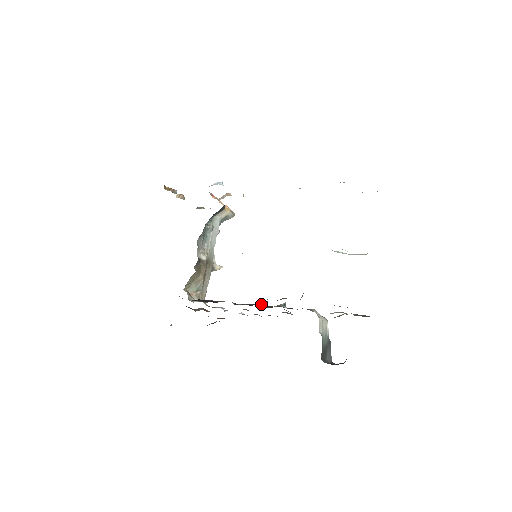
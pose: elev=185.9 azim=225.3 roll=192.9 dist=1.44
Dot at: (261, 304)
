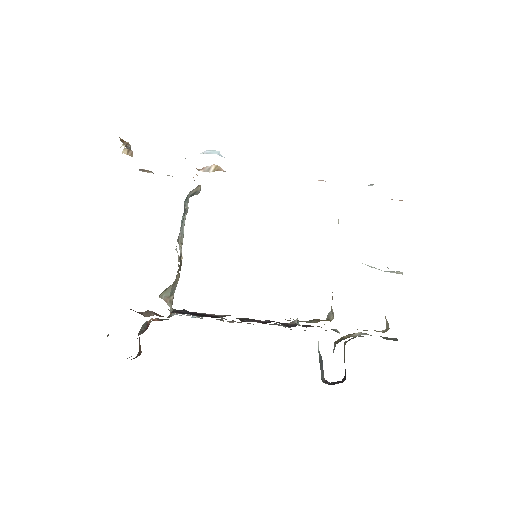
Dot at: (276, 322)
